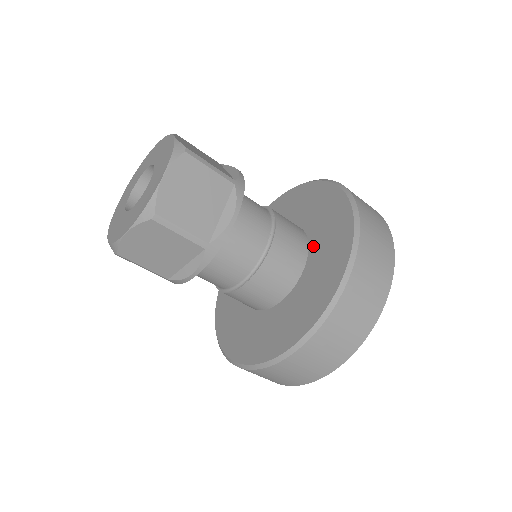
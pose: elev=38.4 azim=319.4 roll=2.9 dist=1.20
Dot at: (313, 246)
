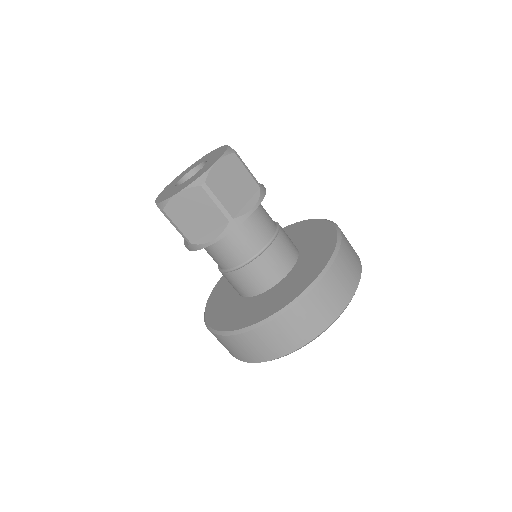
Dot at: (302, 255)
